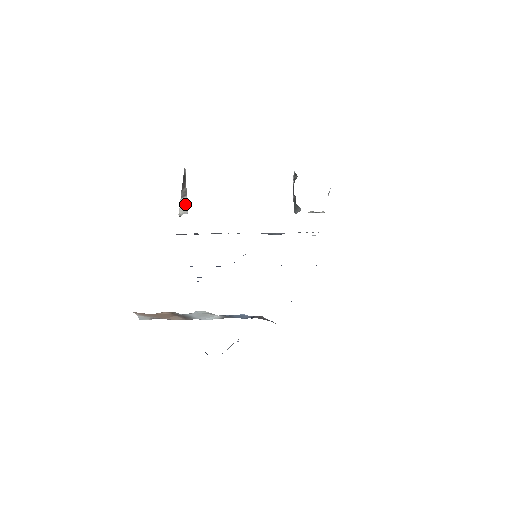
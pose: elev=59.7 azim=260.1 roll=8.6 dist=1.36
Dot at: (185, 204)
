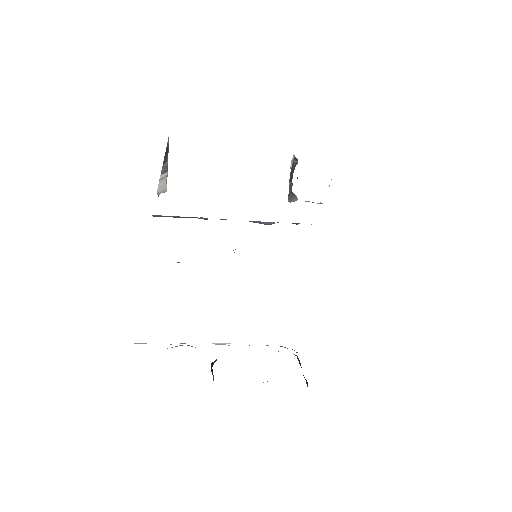
Dot at: (165, 181)
